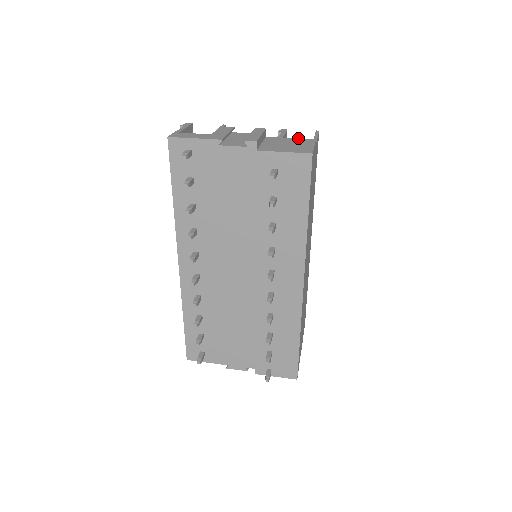
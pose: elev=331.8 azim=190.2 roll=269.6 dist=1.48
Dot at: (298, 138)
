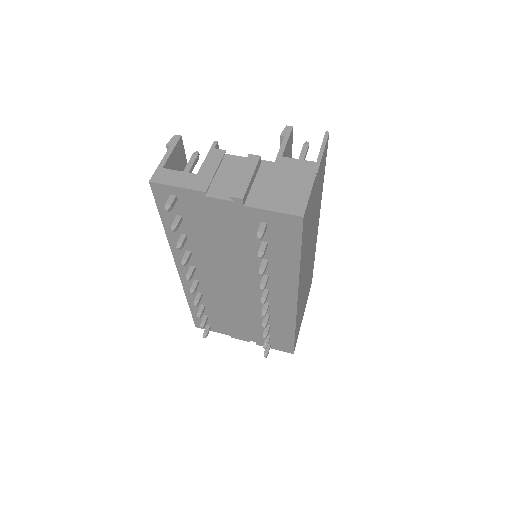
Dot at: (296, 169)
